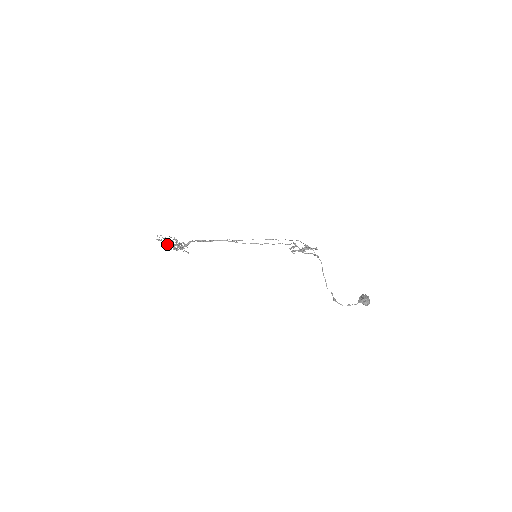
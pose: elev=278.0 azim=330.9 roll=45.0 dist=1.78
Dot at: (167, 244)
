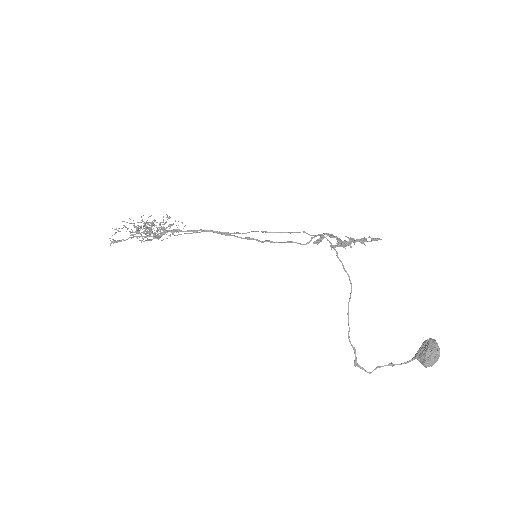
Dot at: occluded
